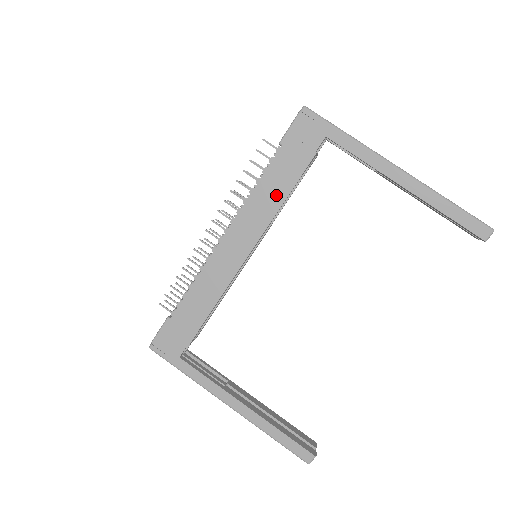
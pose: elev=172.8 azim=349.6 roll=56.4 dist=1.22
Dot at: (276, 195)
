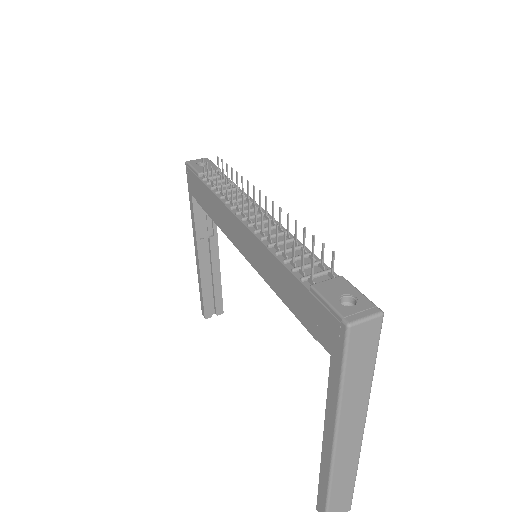
Dot at: (277, 283)
